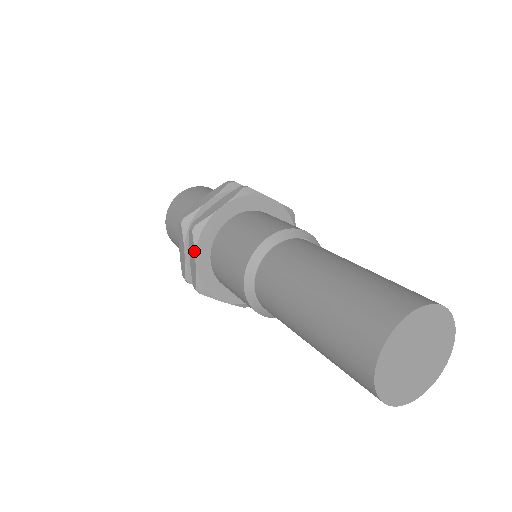
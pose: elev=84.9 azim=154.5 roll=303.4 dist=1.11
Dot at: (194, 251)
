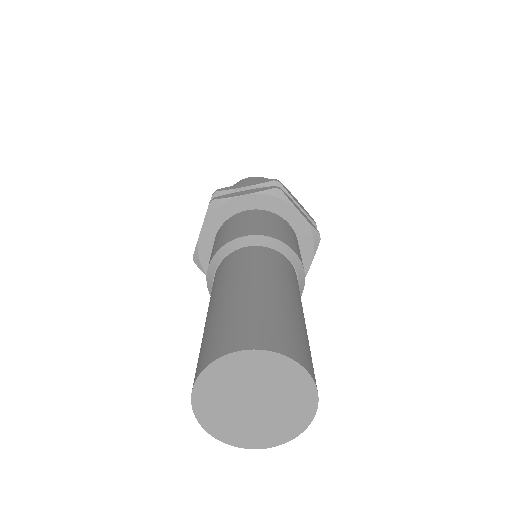
Dot at: (206, 276)
